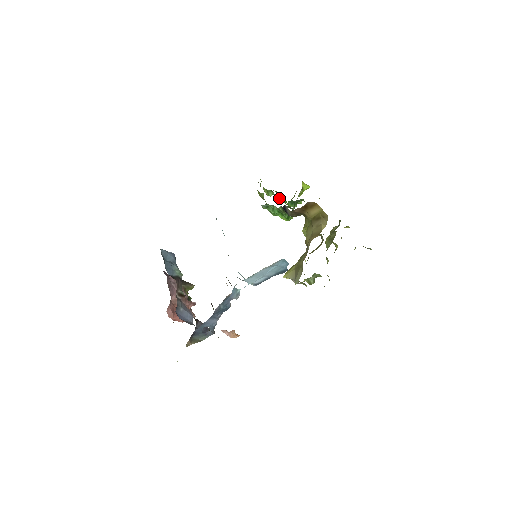
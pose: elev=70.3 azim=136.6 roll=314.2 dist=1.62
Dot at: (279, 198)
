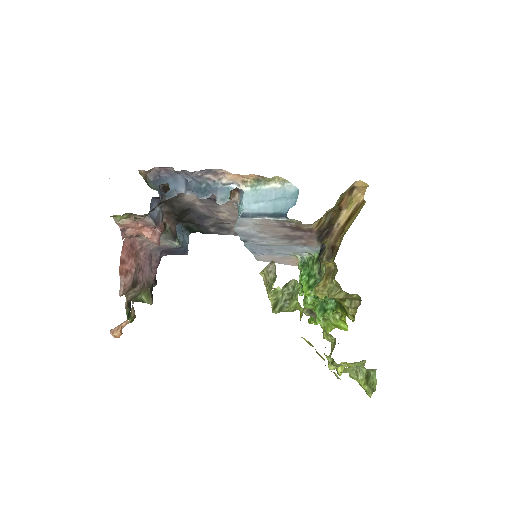
Dot at: (309, 318)
